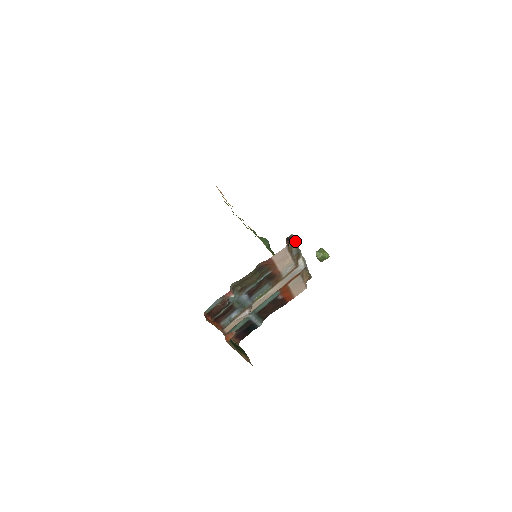
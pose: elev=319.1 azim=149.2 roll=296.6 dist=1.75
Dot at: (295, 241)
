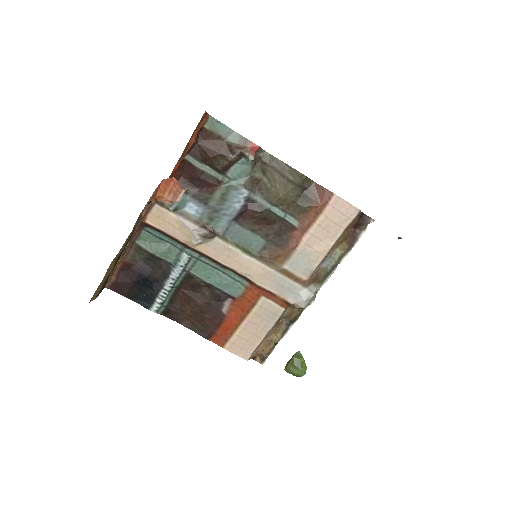
Dot at: (355, 241)
